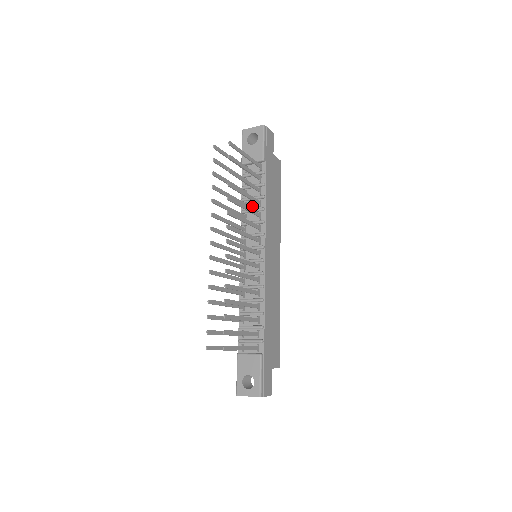
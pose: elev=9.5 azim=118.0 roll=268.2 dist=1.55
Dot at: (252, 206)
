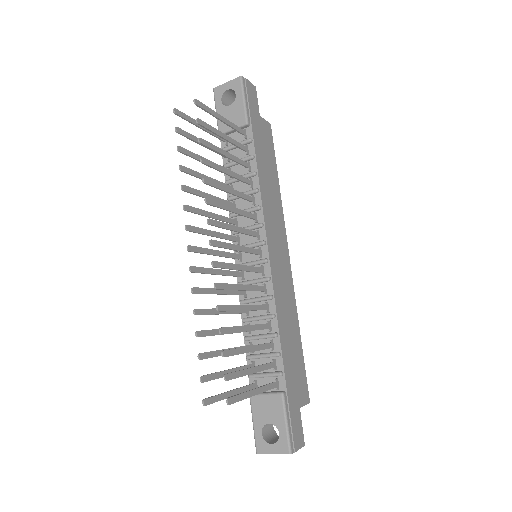
Dot at: (241, 189)
